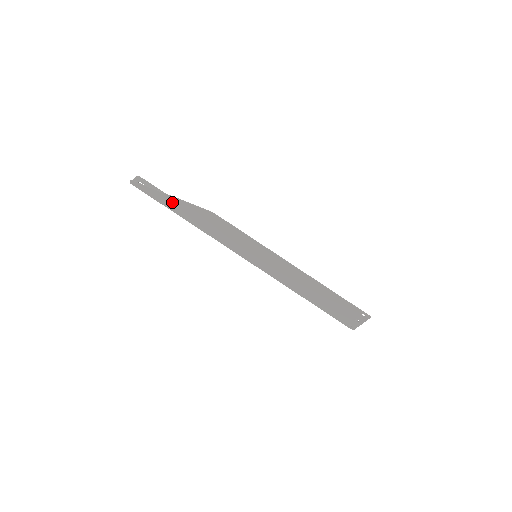
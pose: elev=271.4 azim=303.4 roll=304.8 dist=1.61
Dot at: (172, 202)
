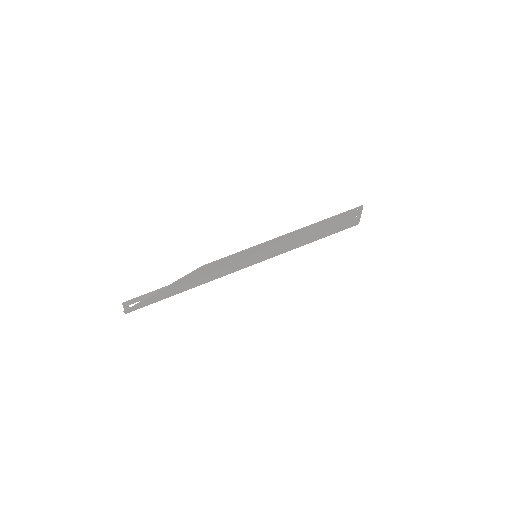
Dot at: (167, 291)
